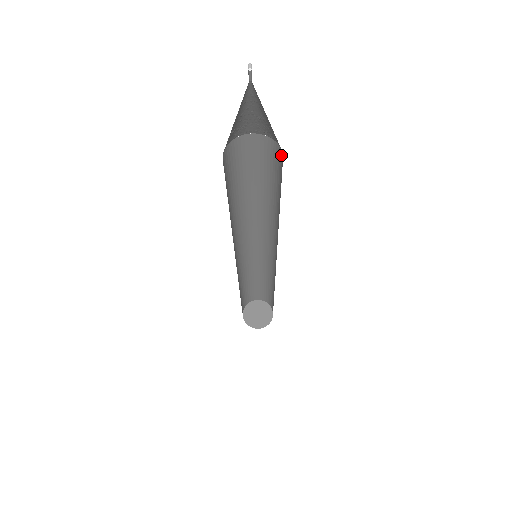
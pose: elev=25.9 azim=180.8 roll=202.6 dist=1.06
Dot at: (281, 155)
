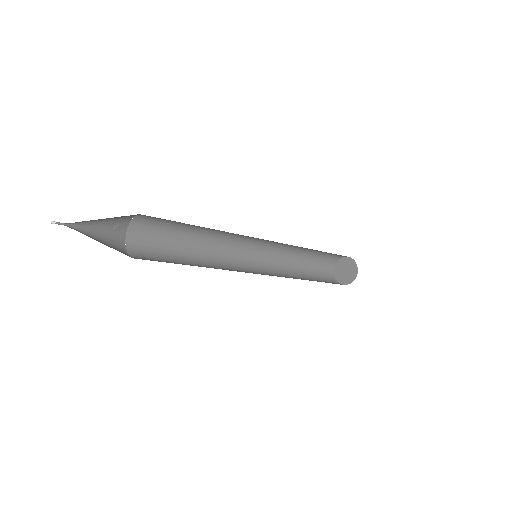
Dot at: occluded
